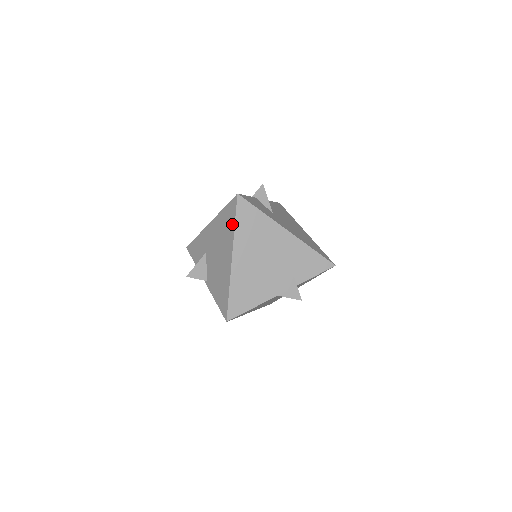
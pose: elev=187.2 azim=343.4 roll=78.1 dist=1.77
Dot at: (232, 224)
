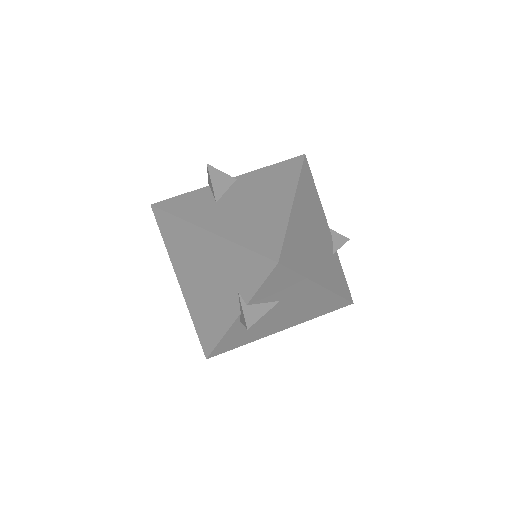
Dot at: occluded
